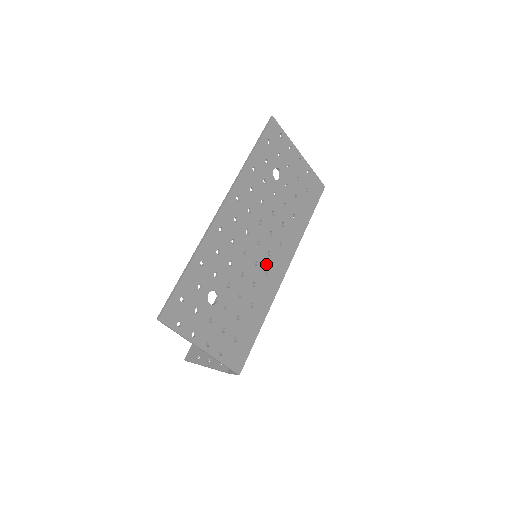
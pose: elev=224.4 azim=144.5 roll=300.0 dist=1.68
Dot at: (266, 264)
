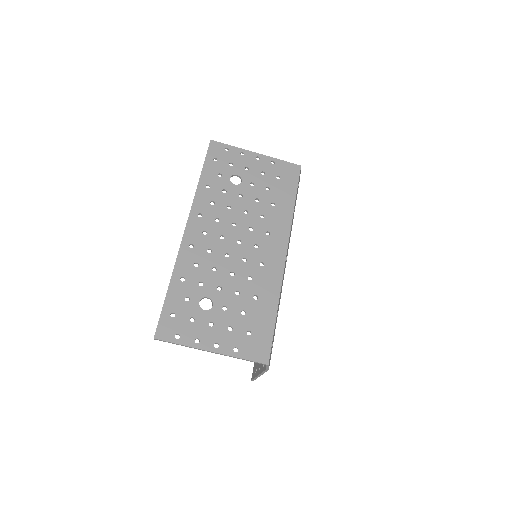
Dot at: (257, 256)
